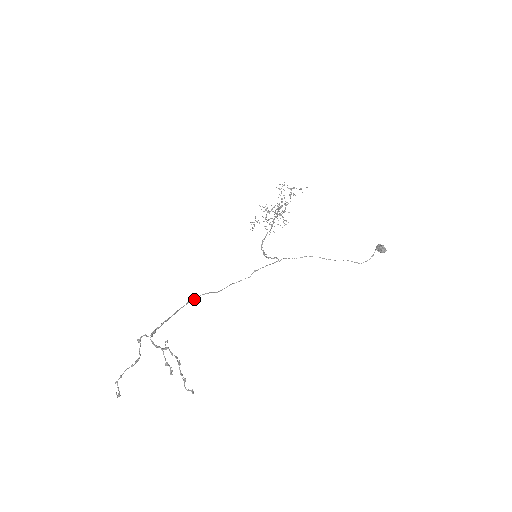
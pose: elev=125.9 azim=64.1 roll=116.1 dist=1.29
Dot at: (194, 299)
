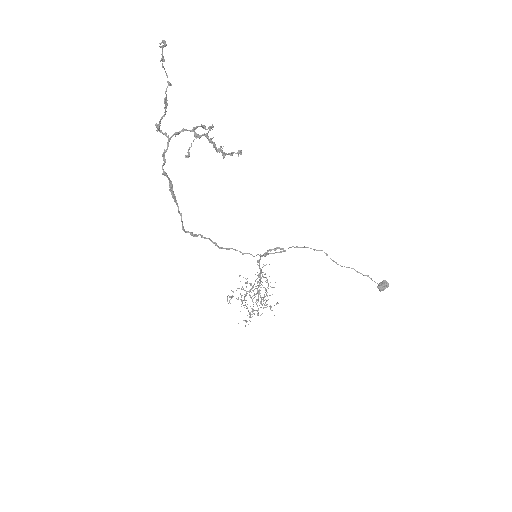
Dot at: (191, 232)
